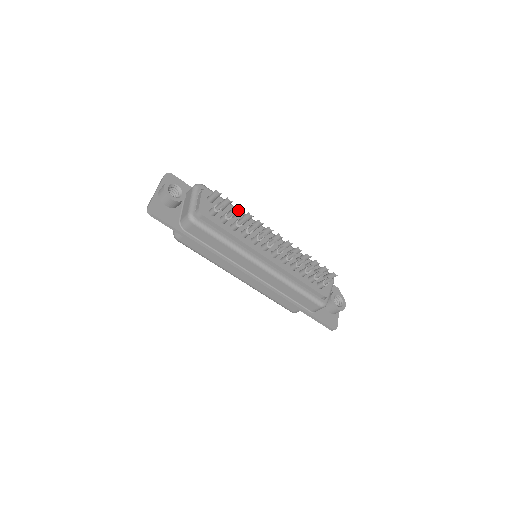
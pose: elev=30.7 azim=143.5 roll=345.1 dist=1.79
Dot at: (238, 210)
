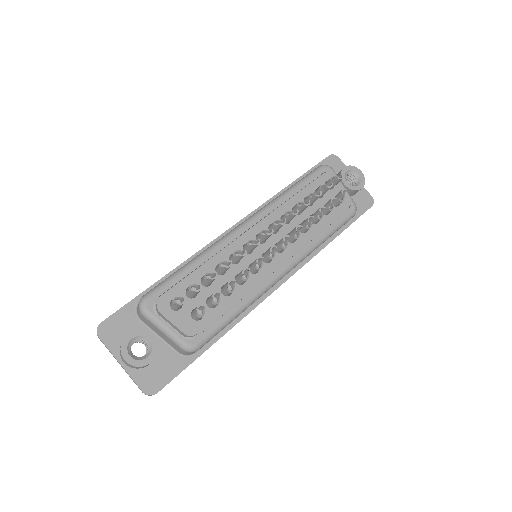
Dot at: occluded
